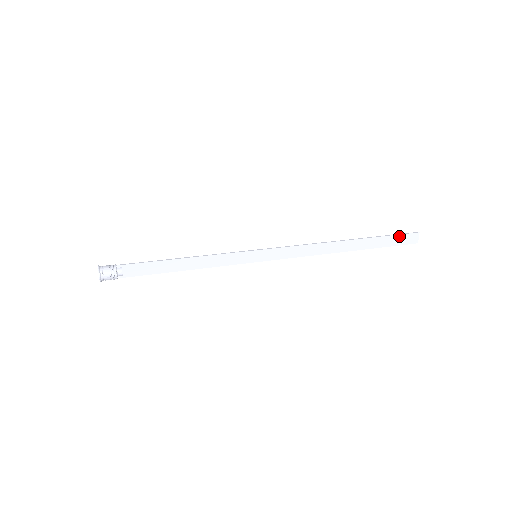
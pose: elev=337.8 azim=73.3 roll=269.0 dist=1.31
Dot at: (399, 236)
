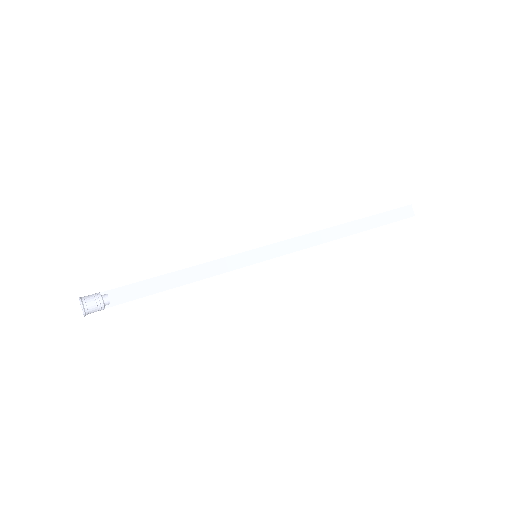
Dot at: (393, 211)
